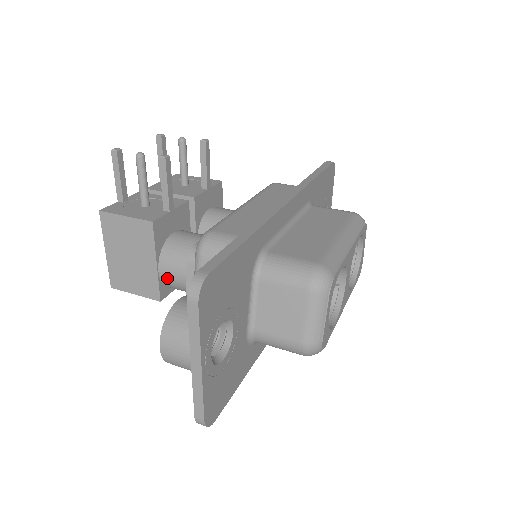
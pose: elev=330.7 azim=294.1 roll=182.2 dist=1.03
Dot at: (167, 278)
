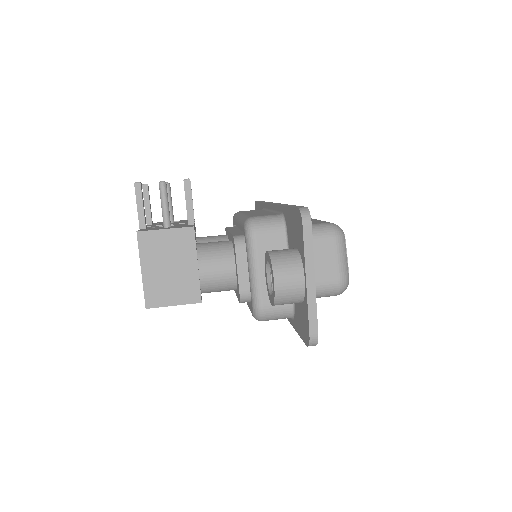
Dot at: (207, 277)
